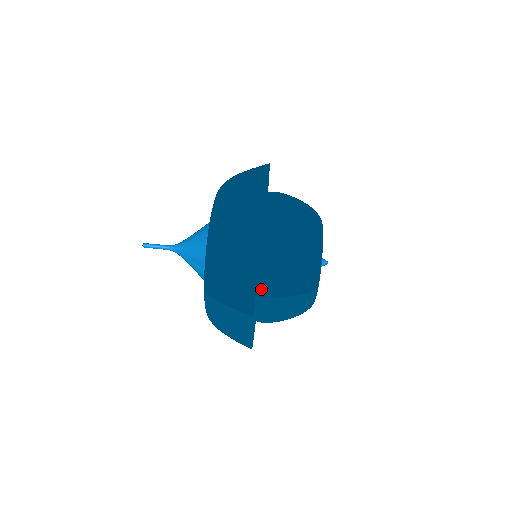
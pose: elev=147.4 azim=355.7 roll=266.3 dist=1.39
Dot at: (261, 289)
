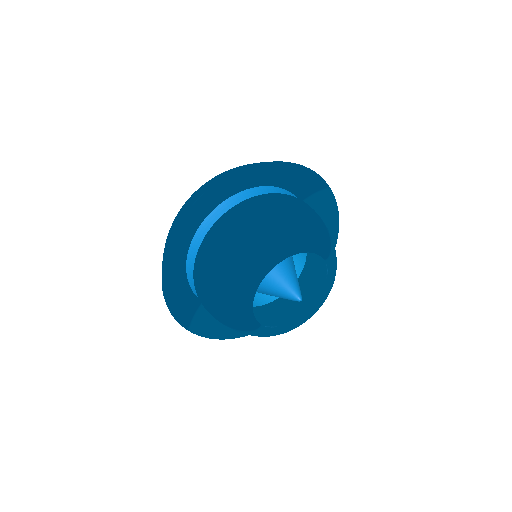
Dot at: occluded
